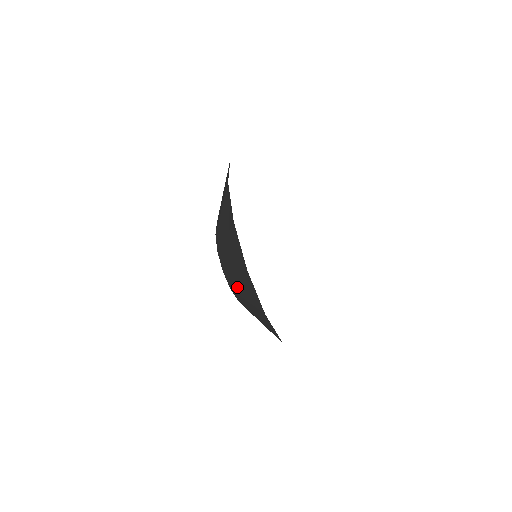
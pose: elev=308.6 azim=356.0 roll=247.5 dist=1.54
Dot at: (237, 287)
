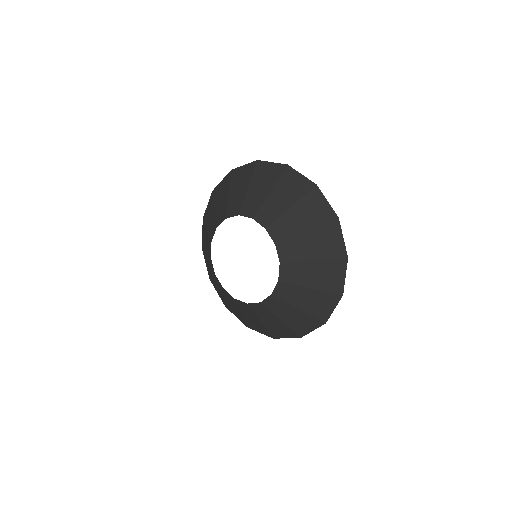
Dot at: (301, 251)
